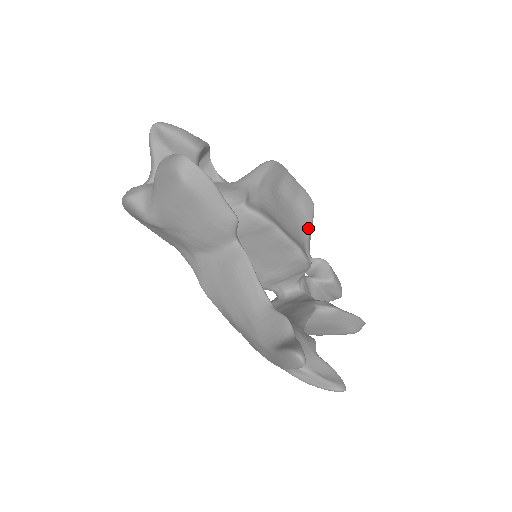
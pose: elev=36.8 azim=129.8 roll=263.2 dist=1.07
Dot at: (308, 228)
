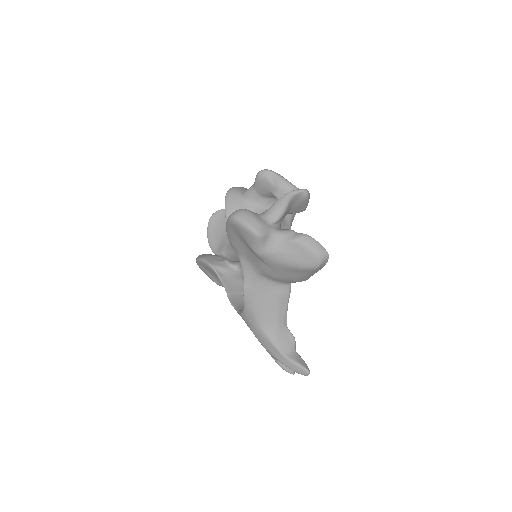
Dot at: occluded
